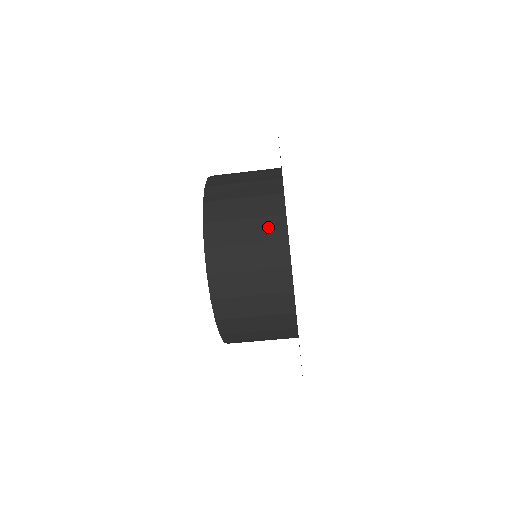
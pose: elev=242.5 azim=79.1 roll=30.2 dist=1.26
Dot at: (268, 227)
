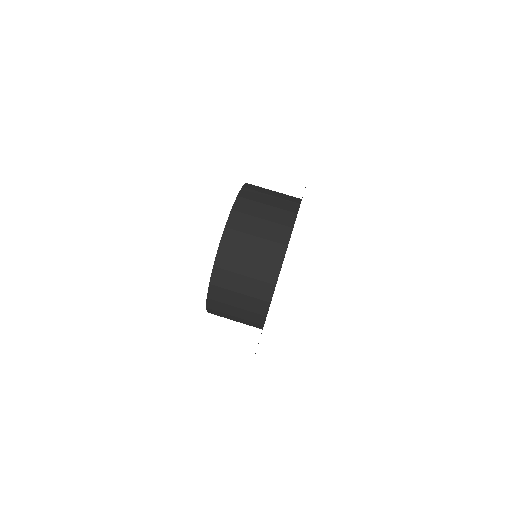
Dot at: (277, 231)
